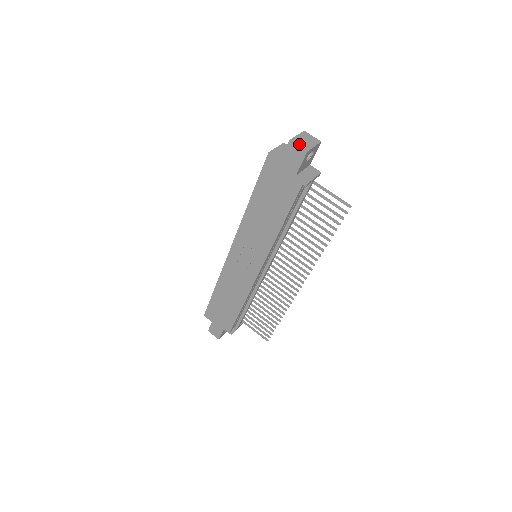
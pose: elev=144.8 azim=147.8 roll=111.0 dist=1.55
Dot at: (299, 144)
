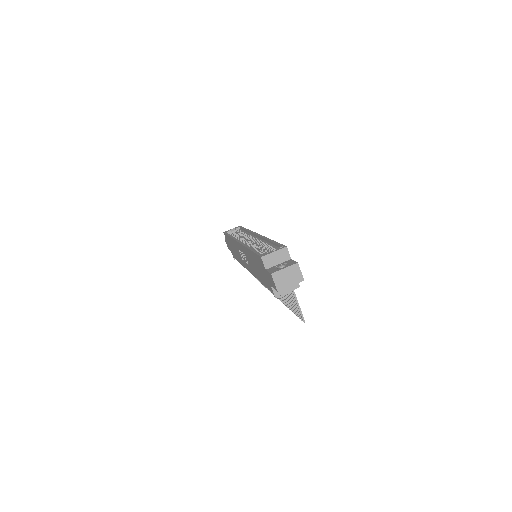
Dot at: (277, 281)
